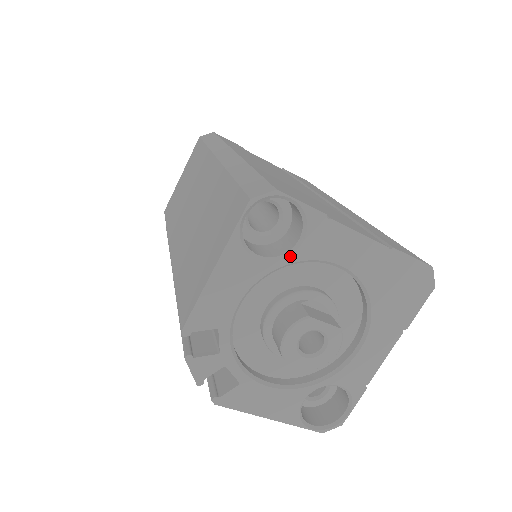
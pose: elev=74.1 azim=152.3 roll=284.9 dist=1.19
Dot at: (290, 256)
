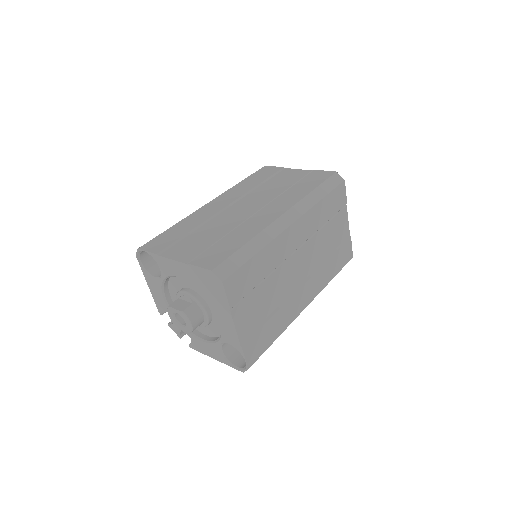
Dot at: (161, 276)
